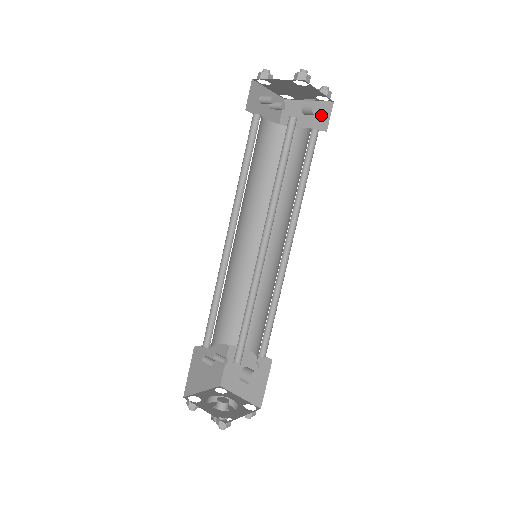
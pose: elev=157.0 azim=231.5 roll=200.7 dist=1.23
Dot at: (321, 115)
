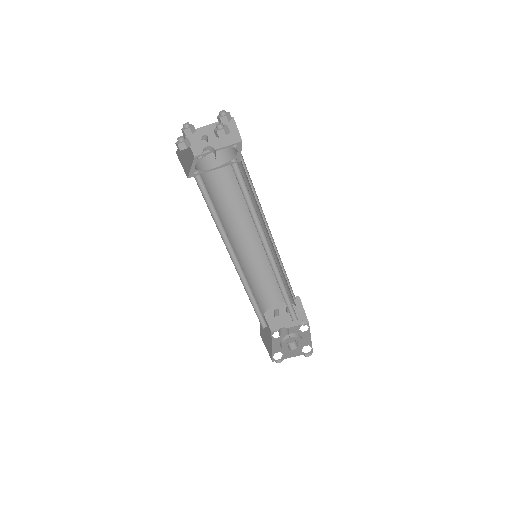
Dot at: occluded
